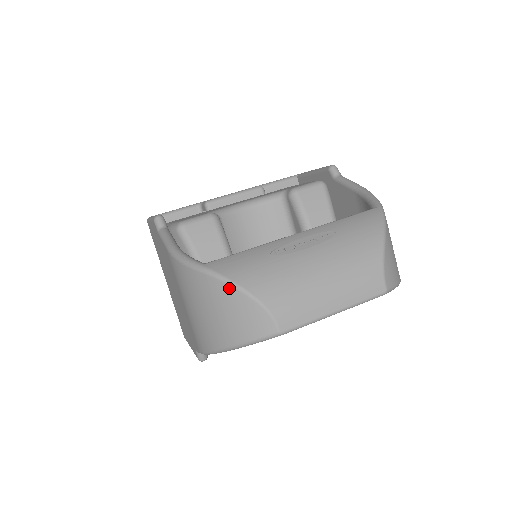
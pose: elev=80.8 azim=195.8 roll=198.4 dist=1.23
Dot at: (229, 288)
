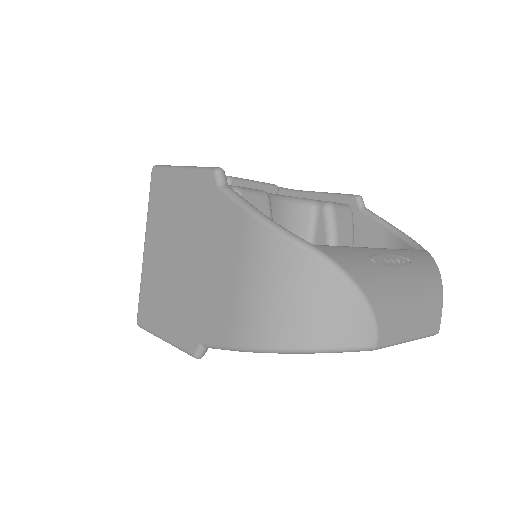
Dot at: (343, 281)
